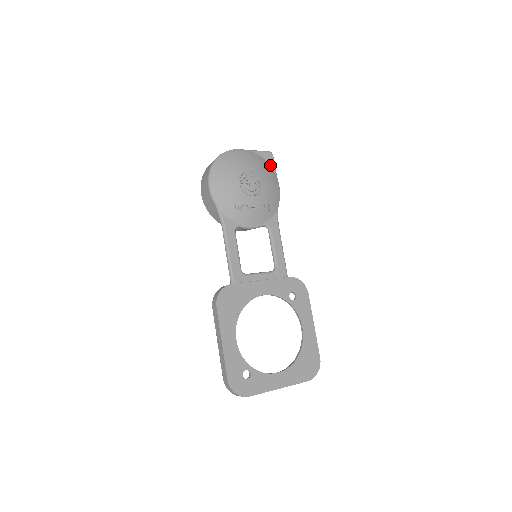
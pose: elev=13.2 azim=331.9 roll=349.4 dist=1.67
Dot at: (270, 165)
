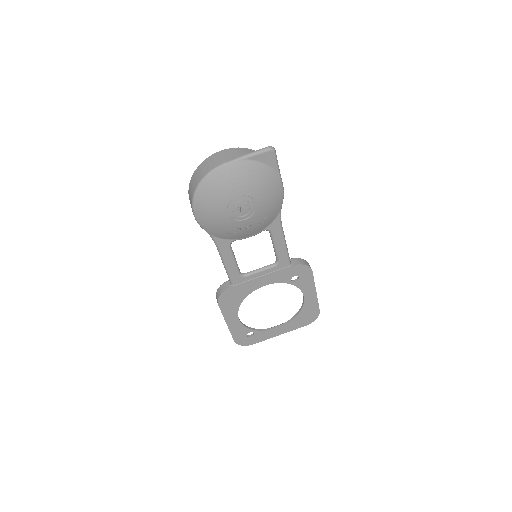
Dot at: (270, 166)
